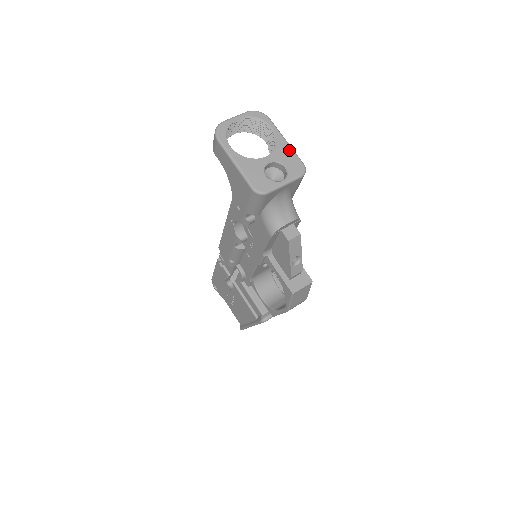
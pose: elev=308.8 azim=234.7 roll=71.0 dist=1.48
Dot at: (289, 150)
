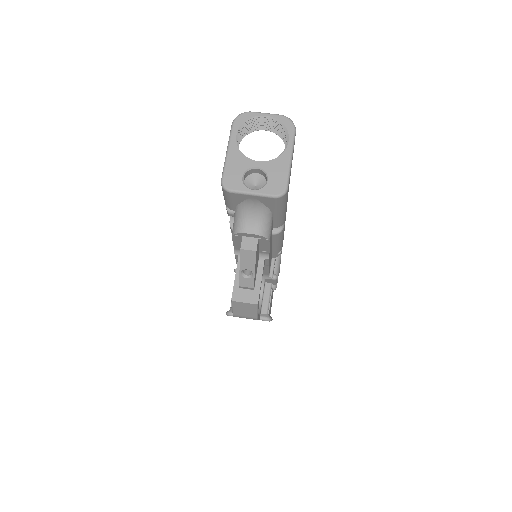
Dot at: (285, 168)
